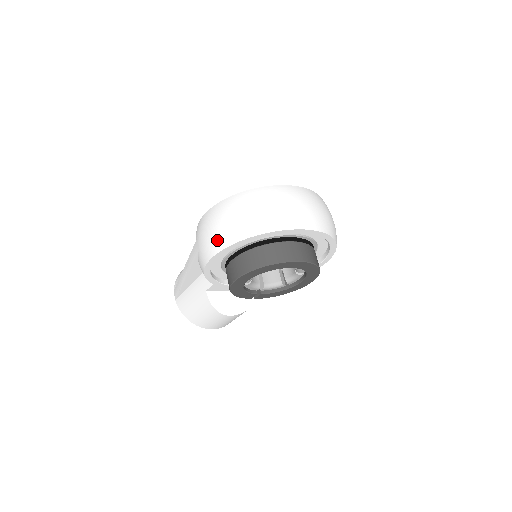
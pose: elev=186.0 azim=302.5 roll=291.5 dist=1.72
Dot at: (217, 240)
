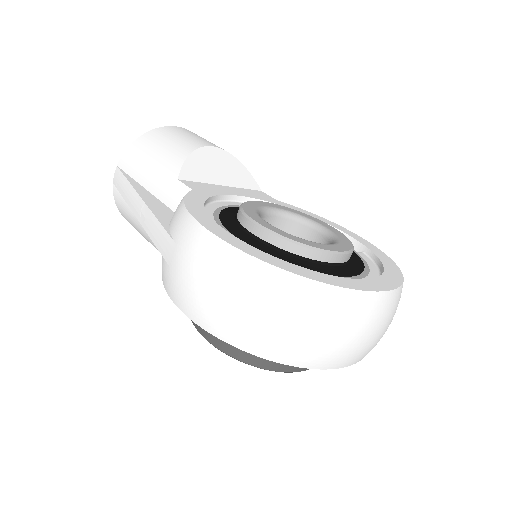
Dot at: (203, 312)
